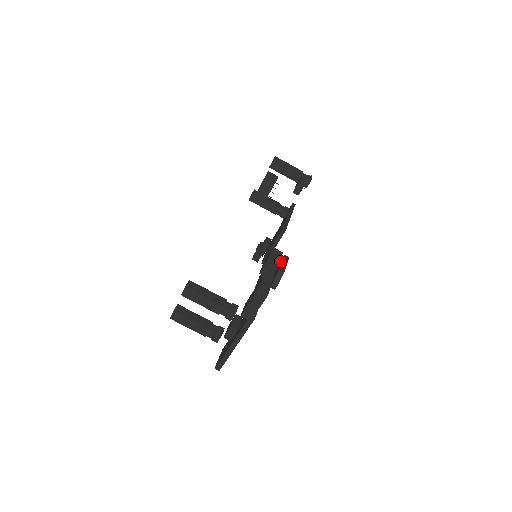
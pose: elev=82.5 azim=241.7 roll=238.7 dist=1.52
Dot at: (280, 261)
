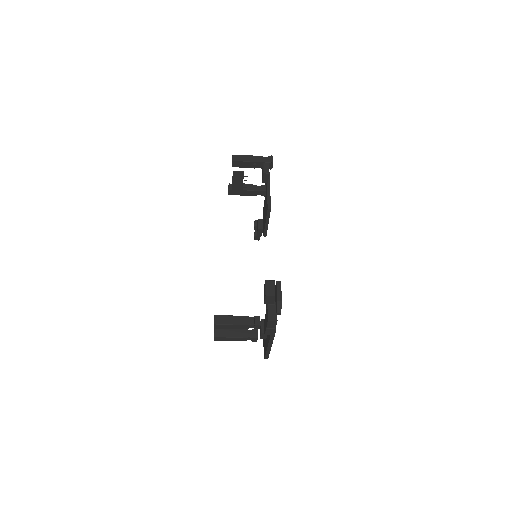
Dot at: (275, 287)
